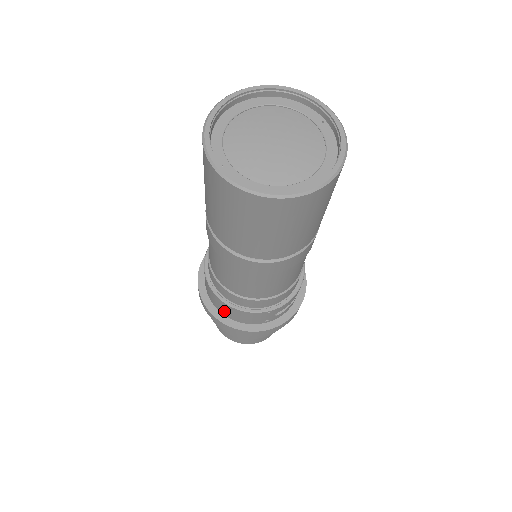
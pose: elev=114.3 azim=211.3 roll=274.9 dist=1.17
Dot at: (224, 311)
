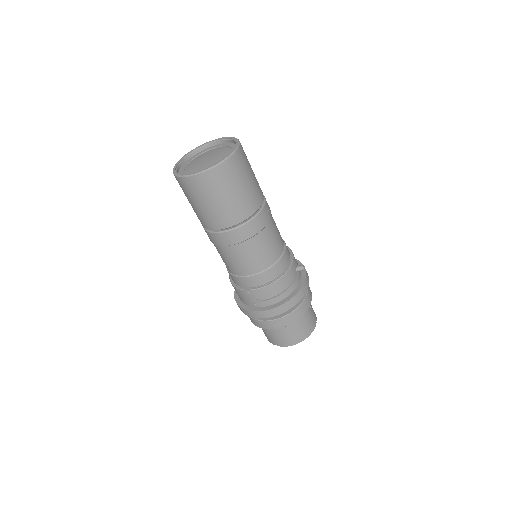
Dot at: occluded
